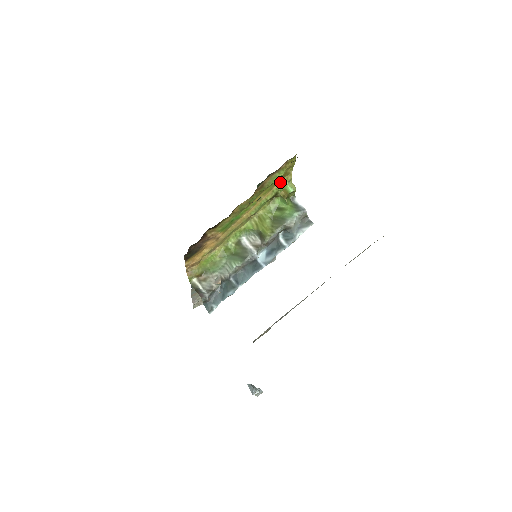
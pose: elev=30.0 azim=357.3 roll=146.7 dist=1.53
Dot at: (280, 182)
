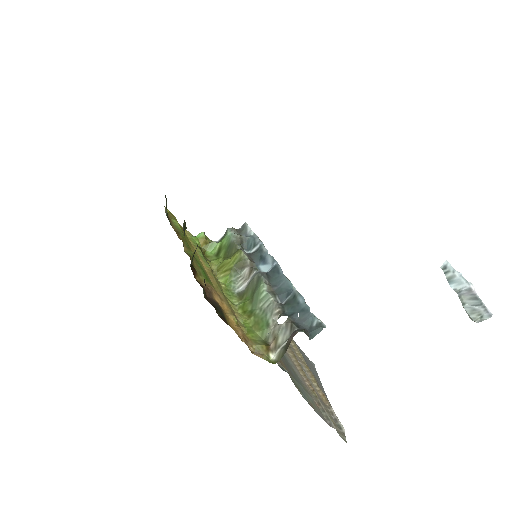
Dot at: (188, 238)
